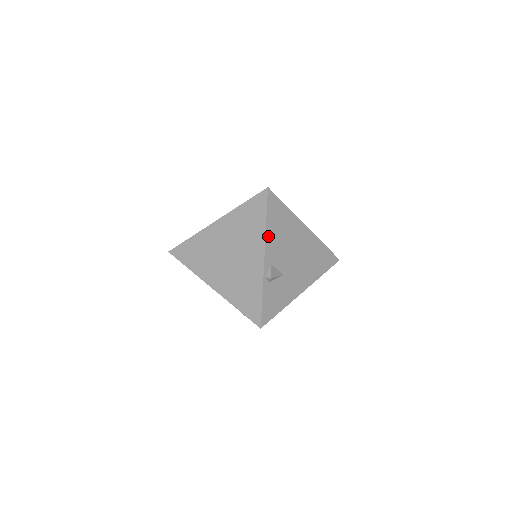
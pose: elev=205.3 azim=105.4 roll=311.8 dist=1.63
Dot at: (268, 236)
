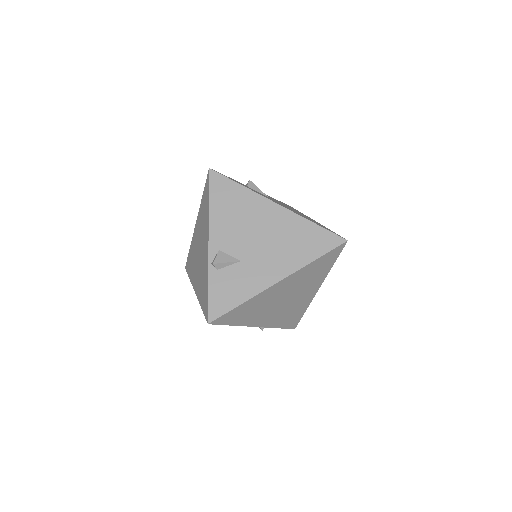
Dot at: (213, 219)
